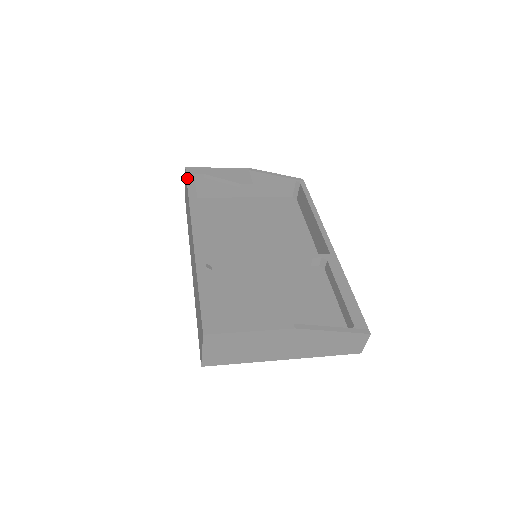
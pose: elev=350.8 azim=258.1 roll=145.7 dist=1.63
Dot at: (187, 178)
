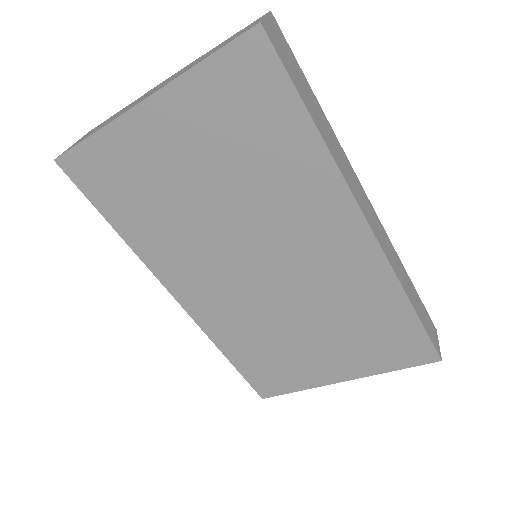
Dot at: occluded
